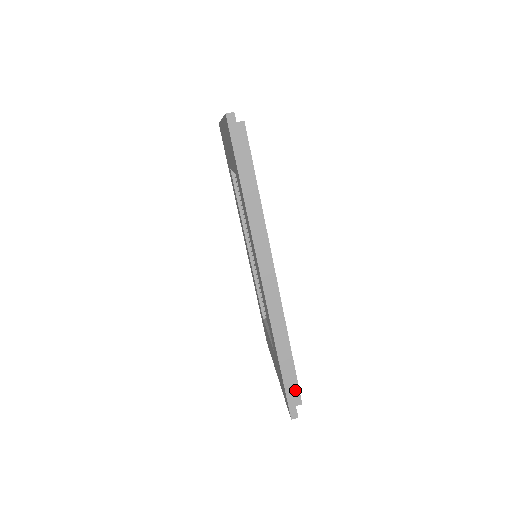
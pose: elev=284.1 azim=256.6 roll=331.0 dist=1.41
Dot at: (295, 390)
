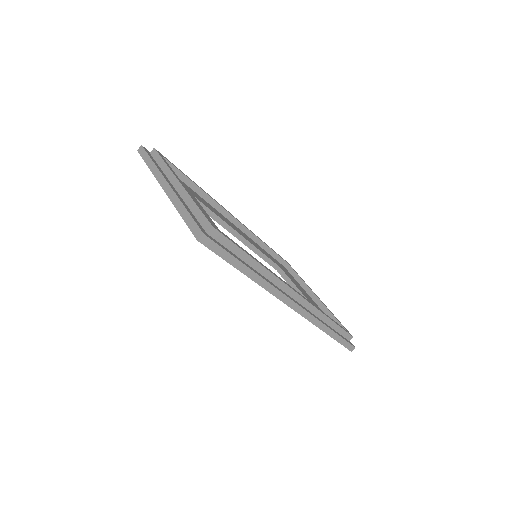
Dot at: (345, 335)
